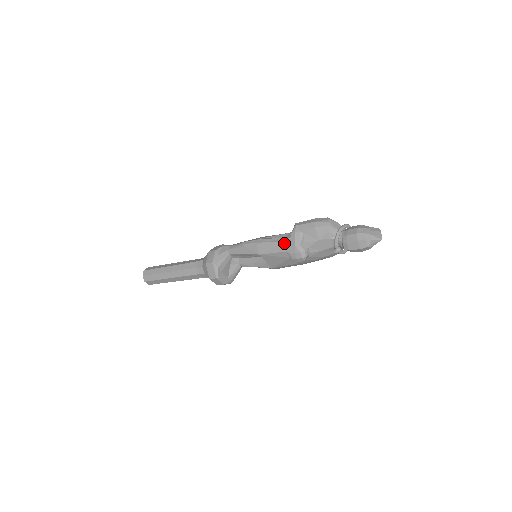
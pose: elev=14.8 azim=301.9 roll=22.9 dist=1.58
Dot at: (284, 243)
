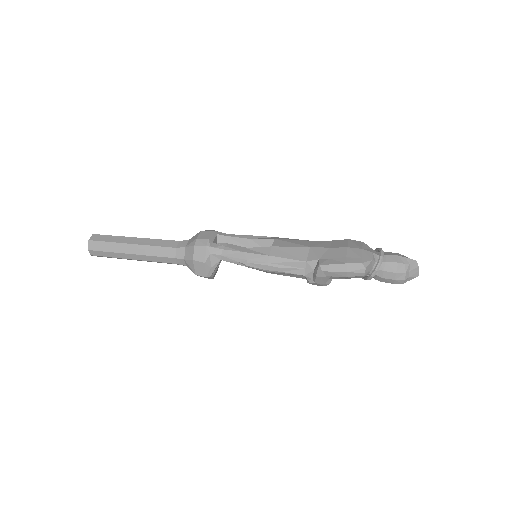
Dot at: (304, 276)
